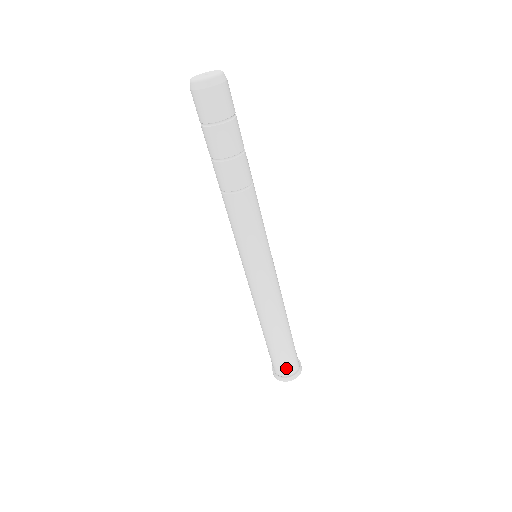
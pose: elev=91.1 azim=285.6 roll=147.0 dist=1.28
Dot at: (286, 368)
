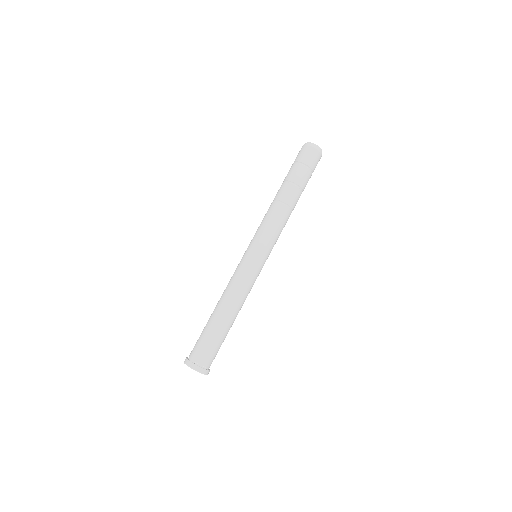
Dot at: (203, 356)
